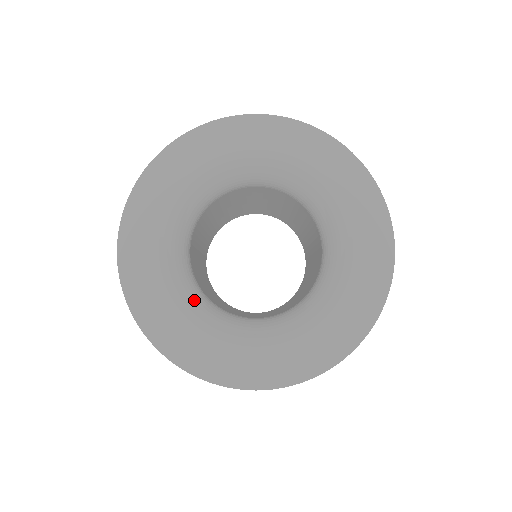
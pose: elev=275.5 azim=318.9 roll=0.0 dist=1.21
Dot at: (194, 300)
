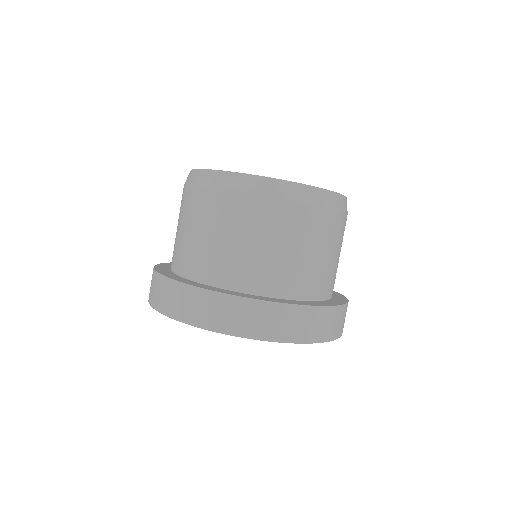
Dot at: occluded
